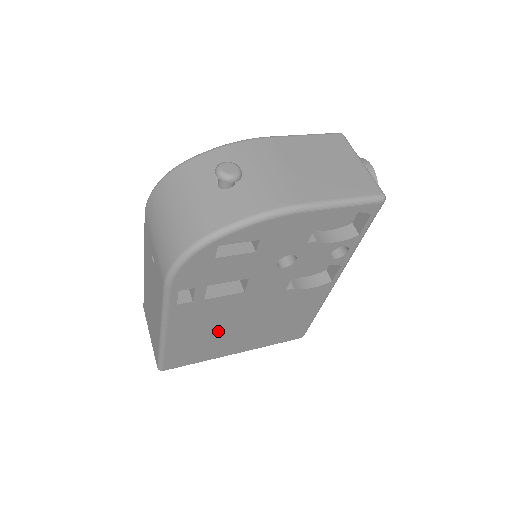
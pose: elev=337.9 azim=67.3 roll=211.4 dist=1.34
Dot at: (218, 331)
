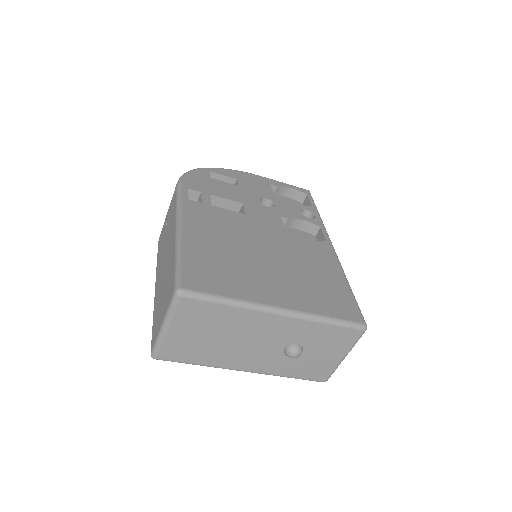
Dot at: (238, 251)
